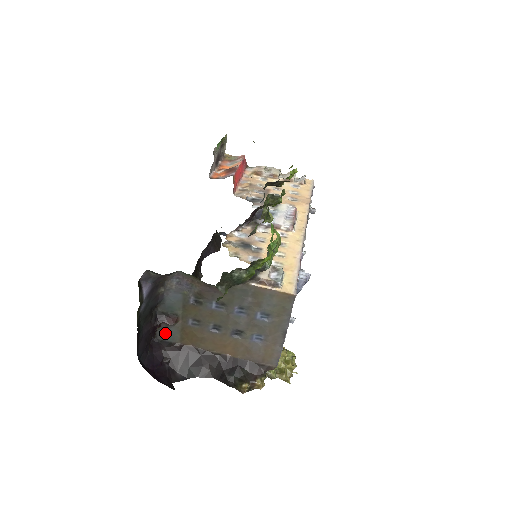
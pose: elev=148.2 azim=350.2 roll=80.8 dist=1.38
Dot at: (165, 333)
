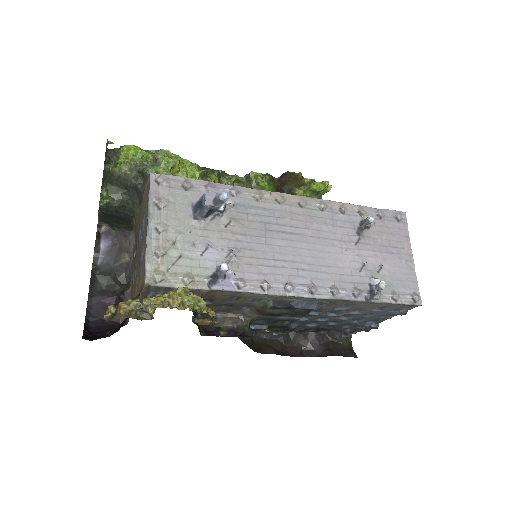
Dot at: occluded
